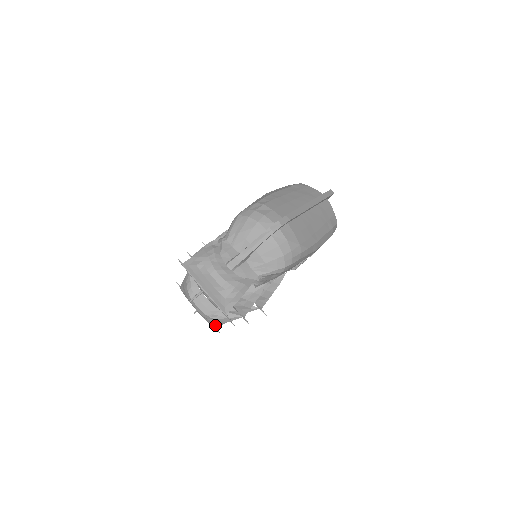
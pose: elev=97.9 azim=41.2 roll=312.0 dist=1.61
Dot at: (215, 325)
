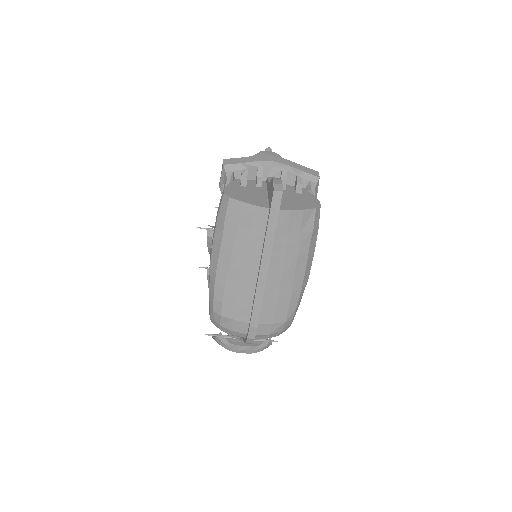
Dot at: occluded
